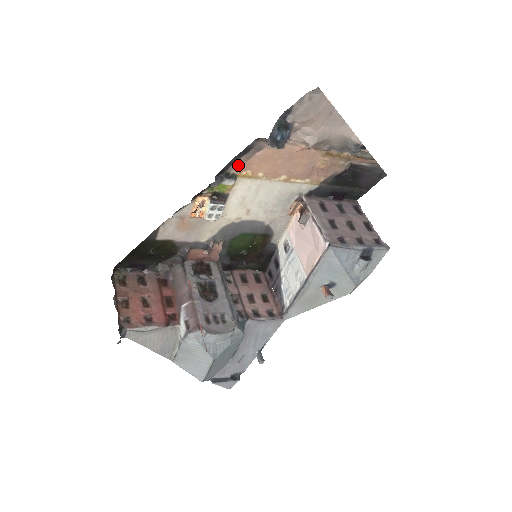
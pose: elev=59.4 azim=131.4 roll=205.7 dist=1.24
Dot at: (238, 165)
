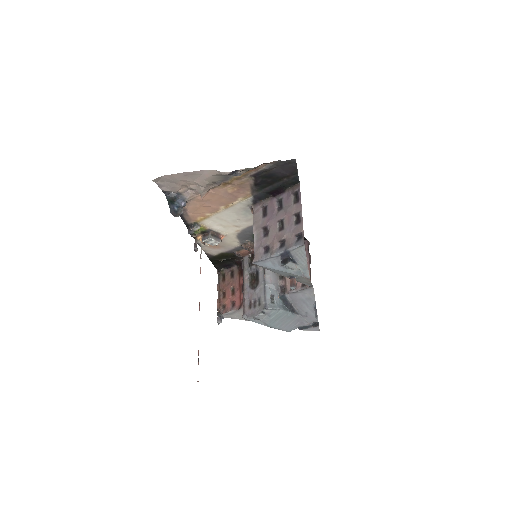
Dot at: (189, 219)
